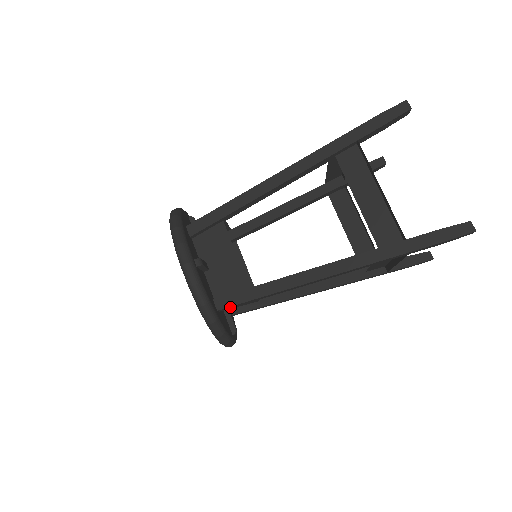
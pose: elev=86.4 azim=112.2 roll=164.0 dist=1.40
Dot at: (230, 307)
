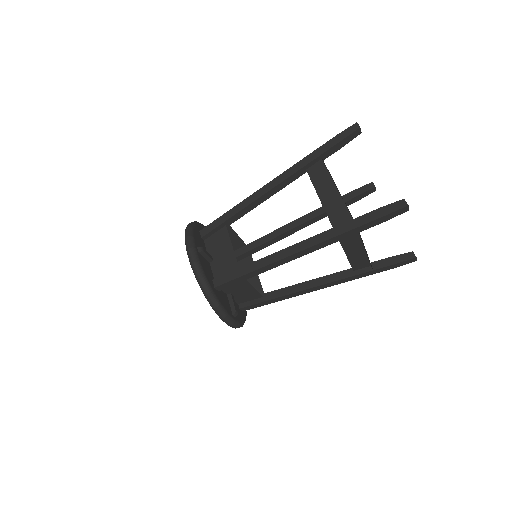
Dot at: (225, 285)
